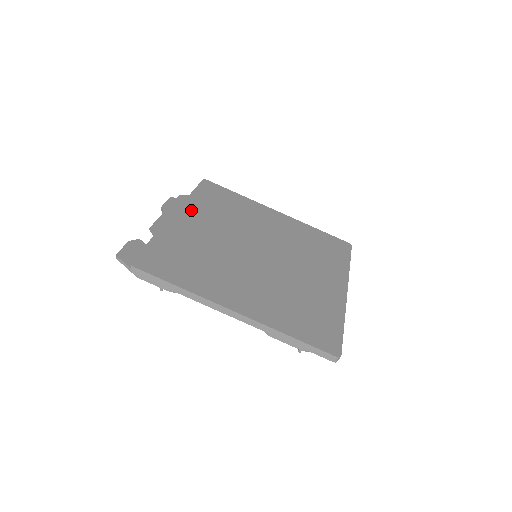
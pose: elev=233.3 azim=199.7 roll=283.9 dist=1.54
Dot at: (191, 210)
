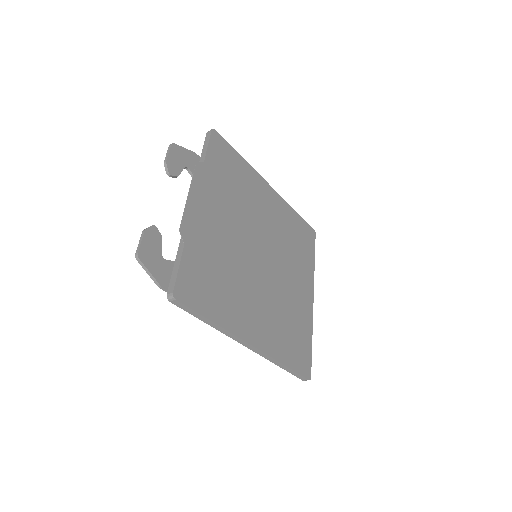
Dot at: (208, 191)
